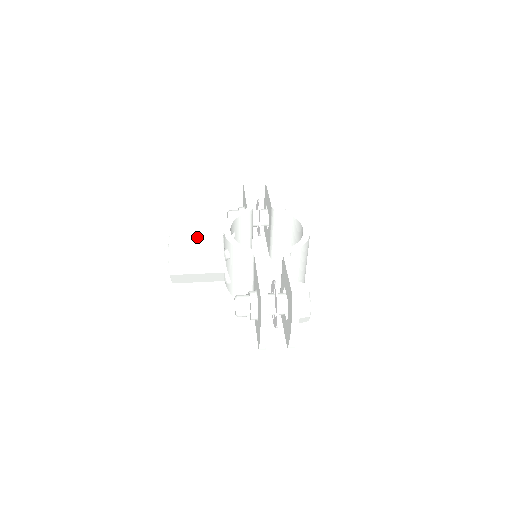
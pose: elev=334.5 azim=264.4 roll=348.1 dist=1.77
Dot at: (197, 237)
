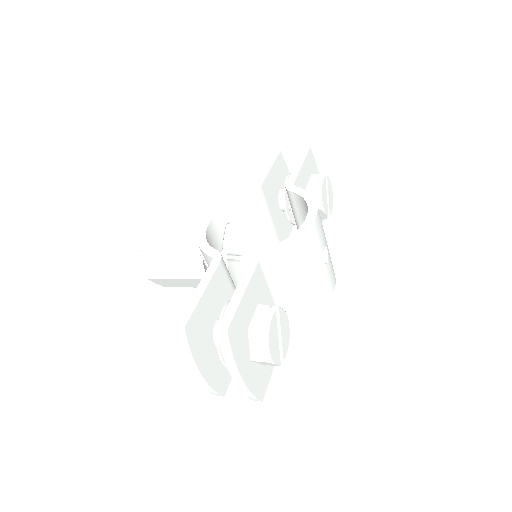
Dot at: (181, 230)
